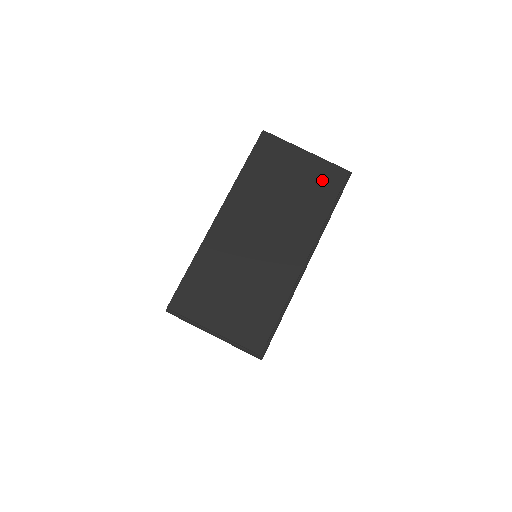
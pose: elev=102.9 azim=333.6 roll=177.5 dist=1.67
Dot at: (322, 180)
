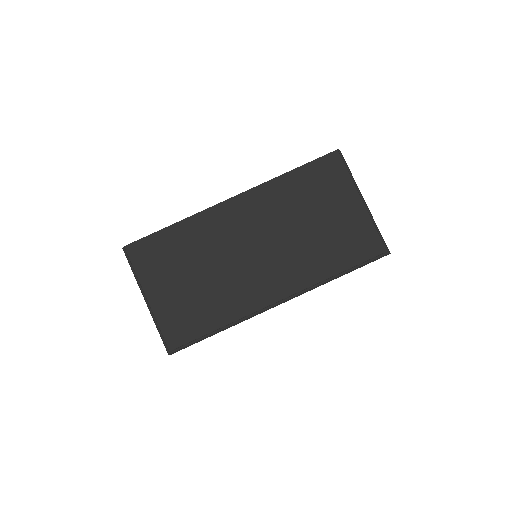
Dot at: (354, 239)
